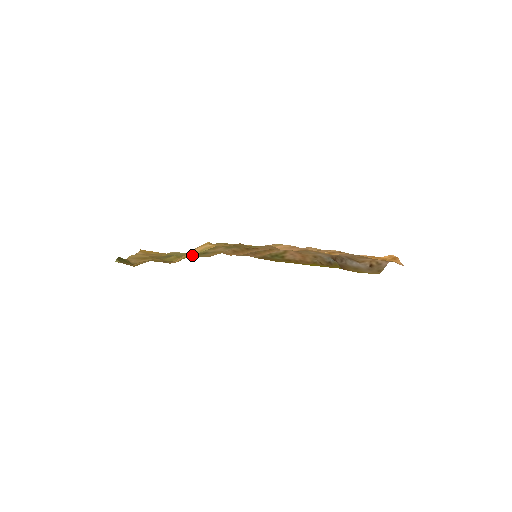
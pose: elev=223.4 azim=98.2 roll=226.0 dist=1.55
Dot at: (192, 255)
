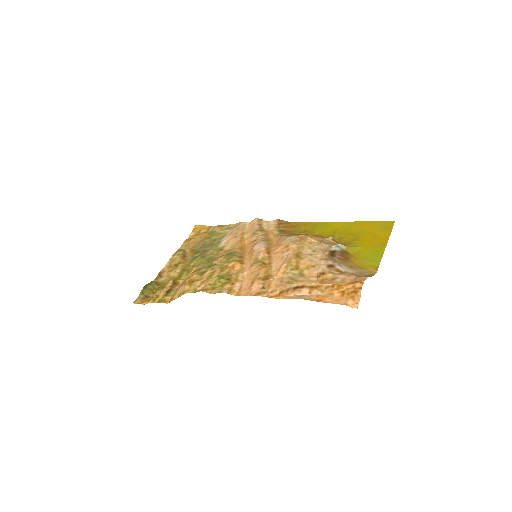
Dot at: (207, 259)
